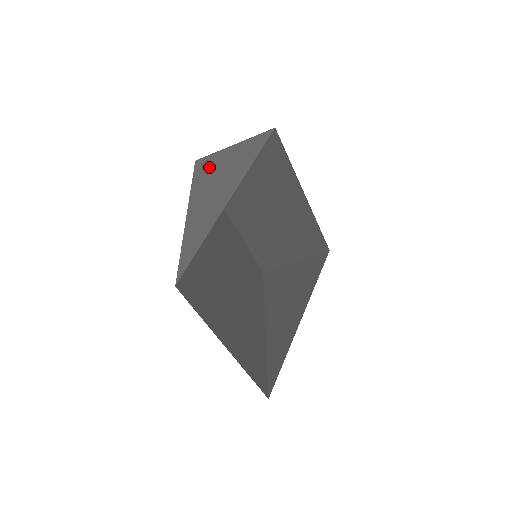
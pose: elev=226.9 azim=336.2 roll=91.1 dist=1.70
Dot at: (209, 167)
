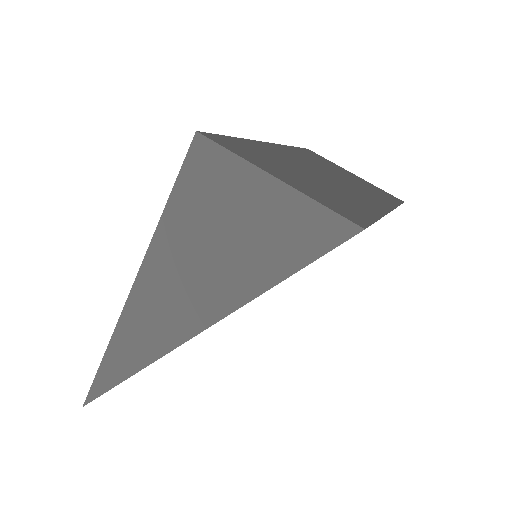
Dot at: (205, 199)
